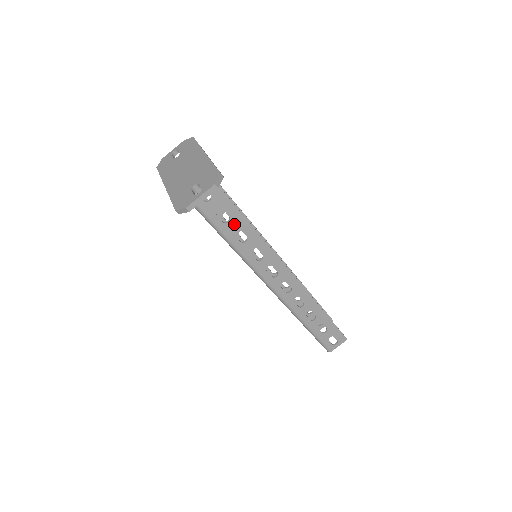
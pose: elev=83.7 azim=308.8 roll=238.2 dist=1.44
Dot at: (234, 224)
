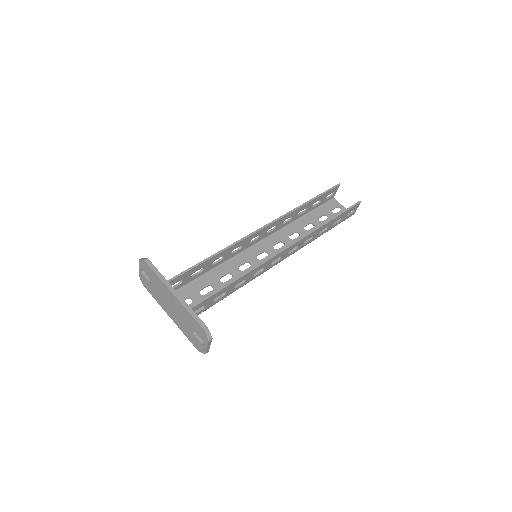
Dot at: (230, 289)
